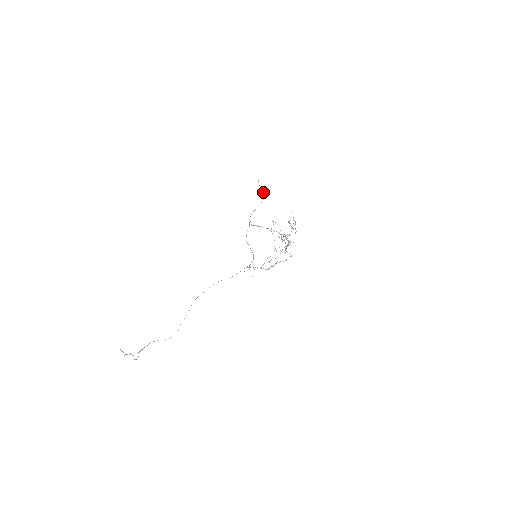
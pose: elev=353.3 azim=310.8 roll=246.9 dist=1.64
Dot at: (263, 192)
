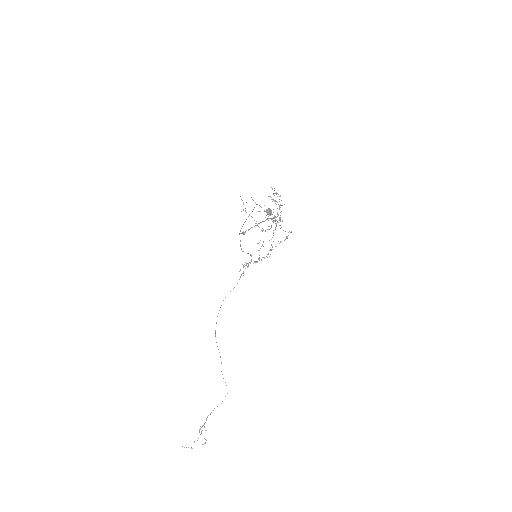
Dot at: (269, 212)
